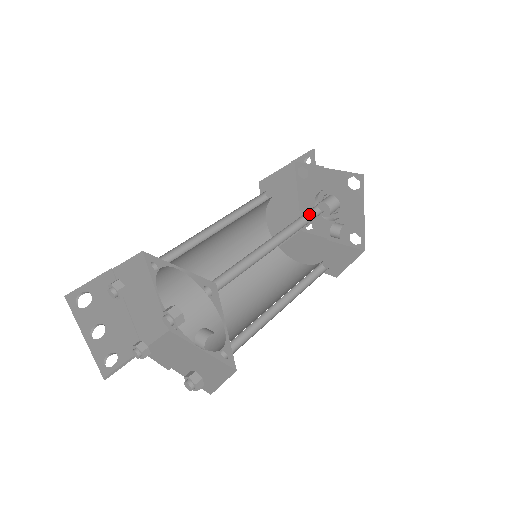
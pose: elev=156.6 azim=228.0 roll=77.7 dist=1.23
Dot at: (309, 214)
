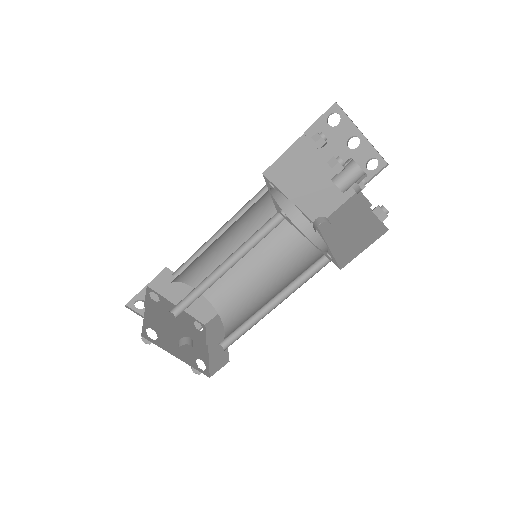
Dot at: (272, 223)
